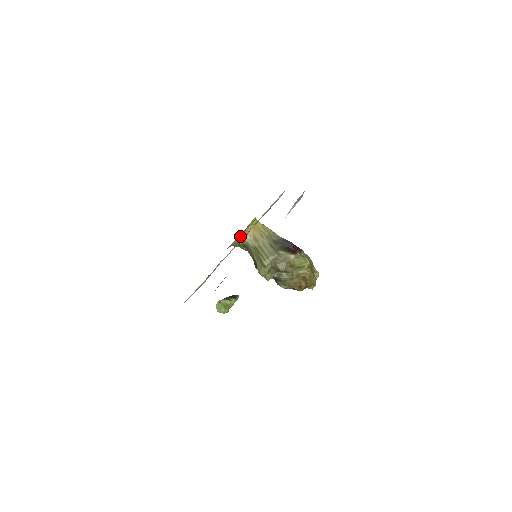
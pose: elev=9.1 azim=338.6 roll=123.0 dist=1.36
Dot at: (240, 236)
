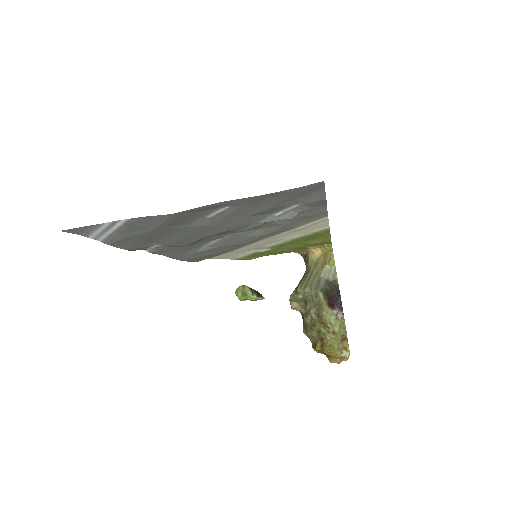
Dot at: (307, 249)
